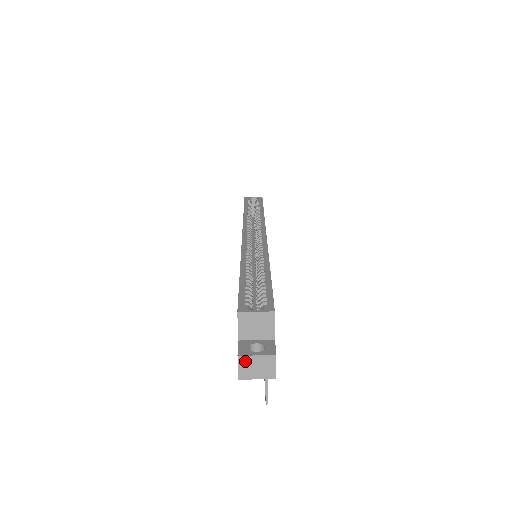
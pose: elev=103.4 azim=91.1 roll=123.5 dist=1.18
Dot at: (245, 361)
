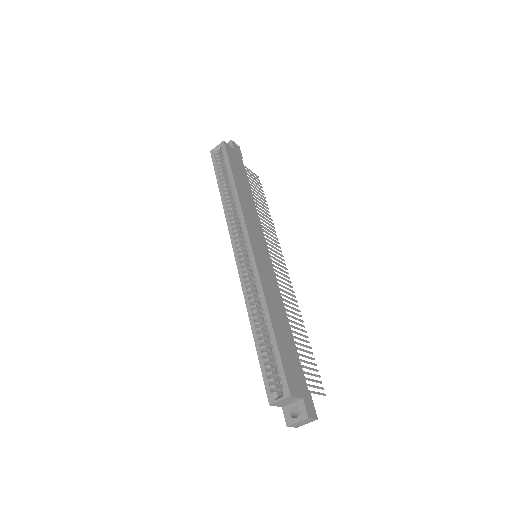
Dot at: (293, 425)
